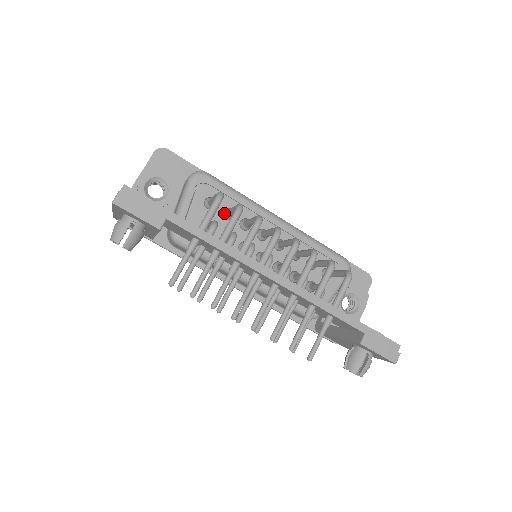
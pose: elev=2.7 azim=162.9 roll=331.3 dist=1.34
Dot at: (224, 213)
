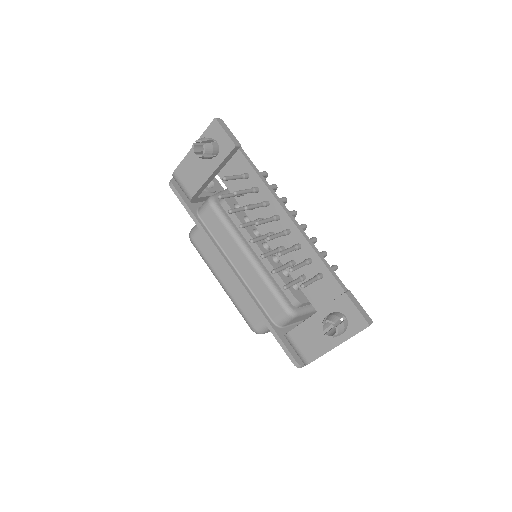
Dot at: occluded
